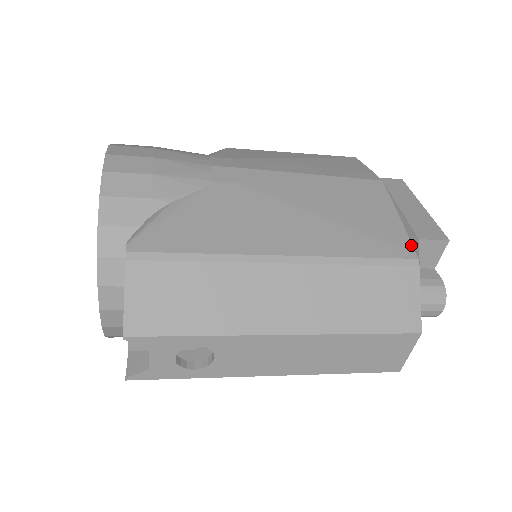
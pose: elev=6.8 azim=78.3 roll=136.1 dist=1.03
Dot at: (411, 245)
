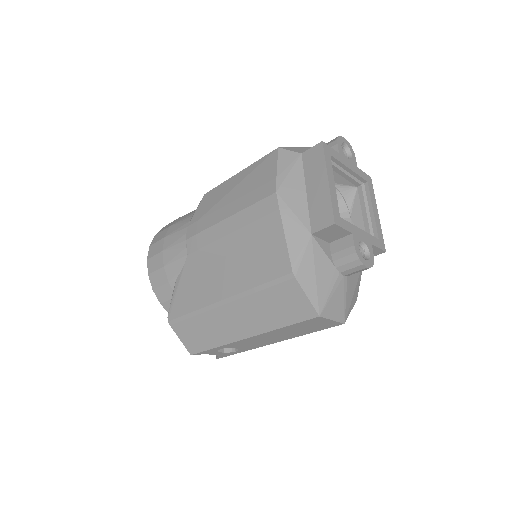
Dot at: (289, 260)
